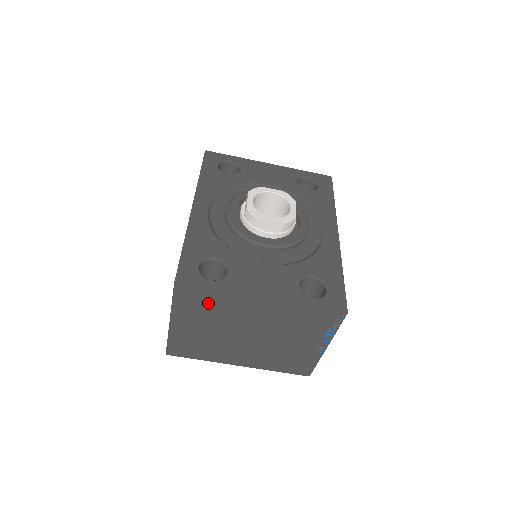
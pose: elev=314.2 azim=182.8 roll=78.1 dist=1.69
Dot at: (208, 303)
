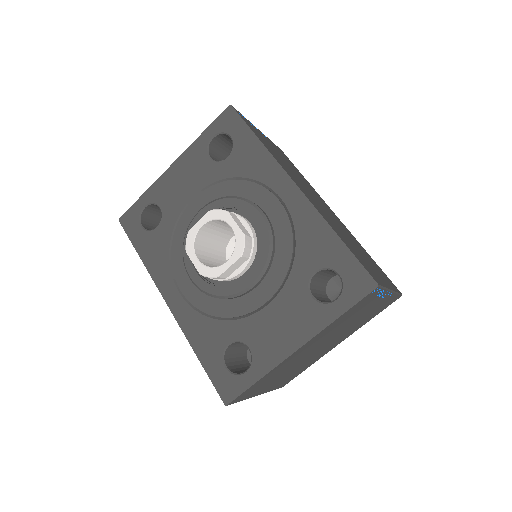
Dot at: (264, 381)
